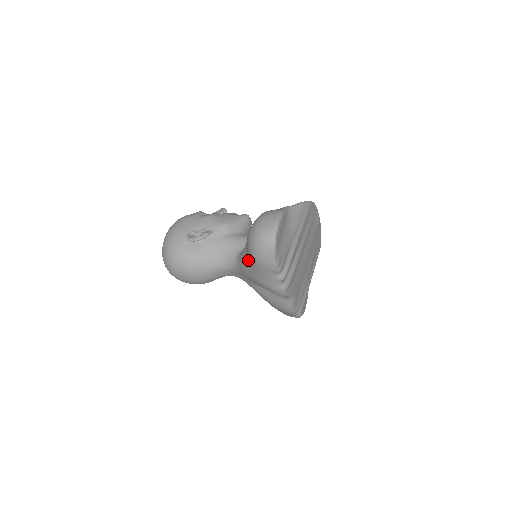
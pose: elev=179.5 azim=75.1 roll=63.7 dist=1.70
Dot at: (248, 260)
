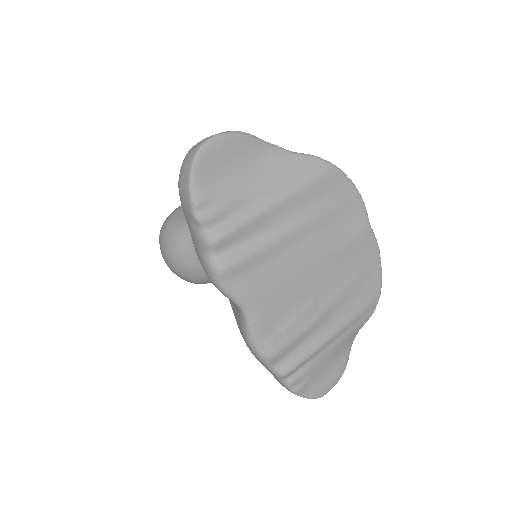
Dot at: occluded
